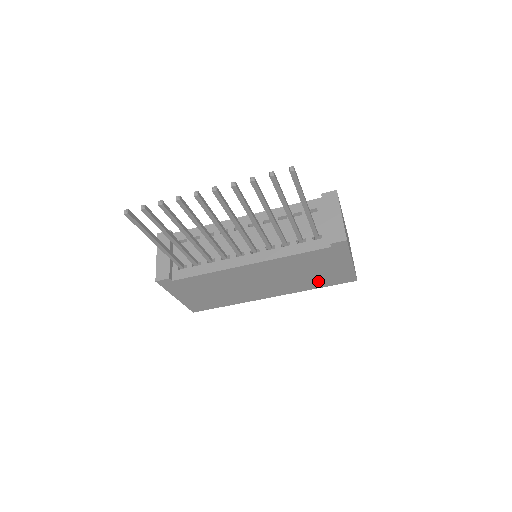
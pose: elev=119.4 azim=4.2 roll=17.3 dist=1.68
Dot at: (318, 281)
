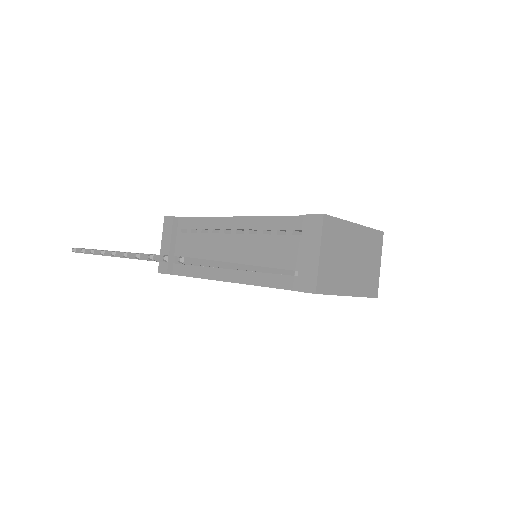
Dot at: occluded
